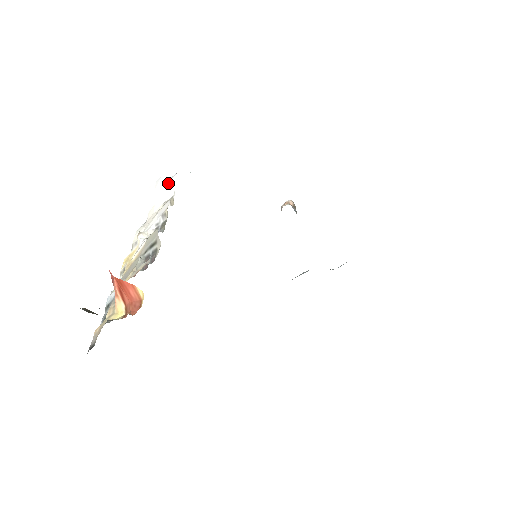
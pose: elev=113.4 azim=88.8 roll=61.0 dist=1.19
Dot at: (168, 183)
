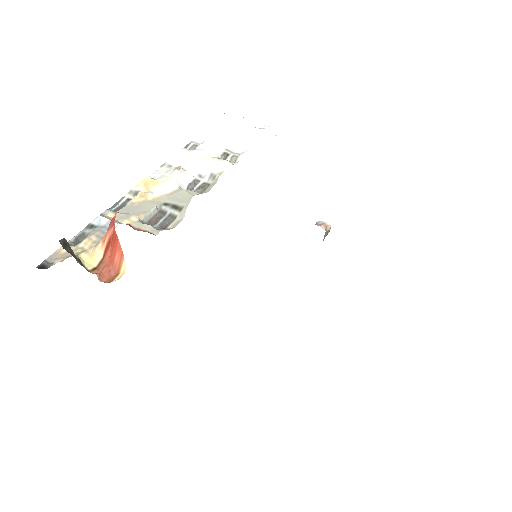
Dot at: occluded
